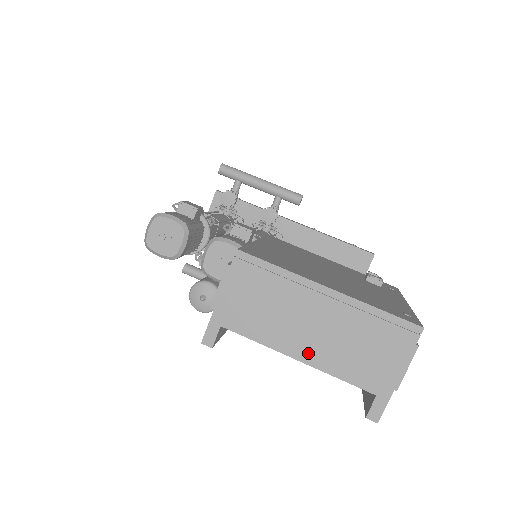
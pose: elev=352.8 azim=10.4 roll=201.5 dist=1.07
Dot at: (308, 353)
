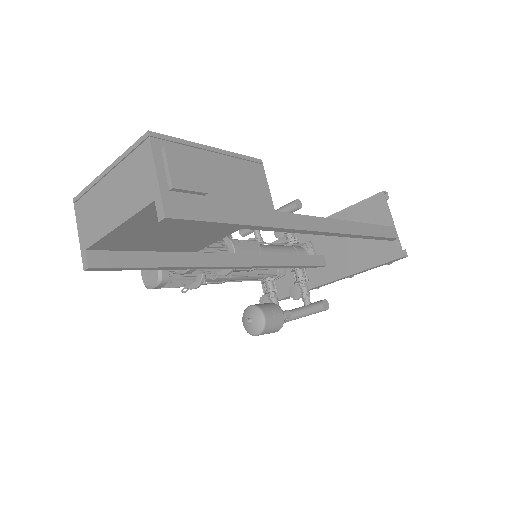
Dot at: (118, 217)
